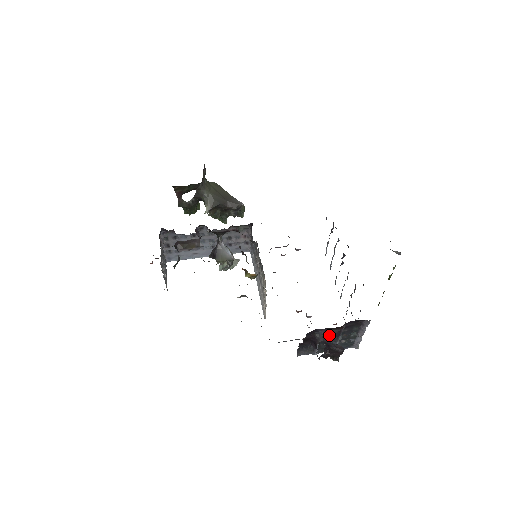
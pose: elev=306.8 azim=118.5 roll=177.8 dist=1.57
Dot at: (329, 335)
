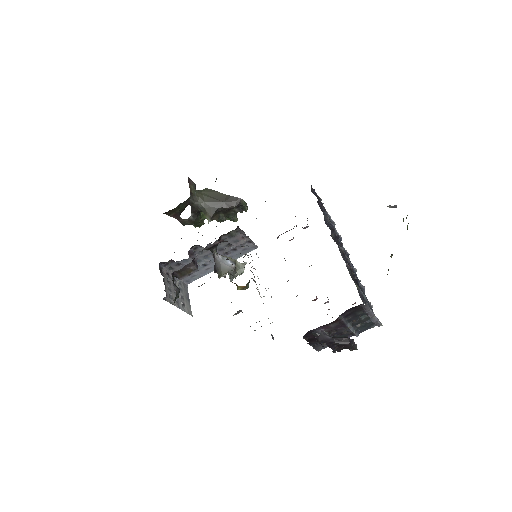
Dot at: (333, 328)
